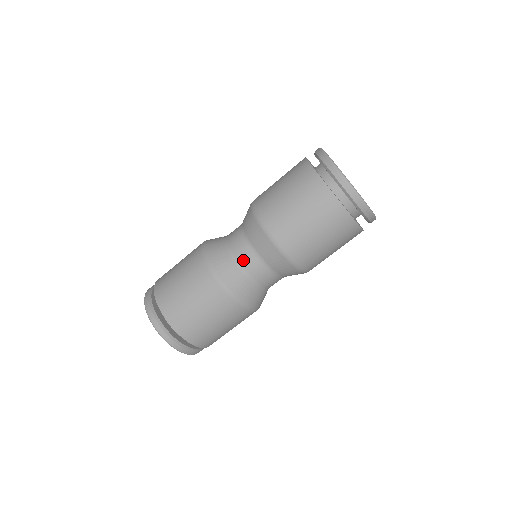
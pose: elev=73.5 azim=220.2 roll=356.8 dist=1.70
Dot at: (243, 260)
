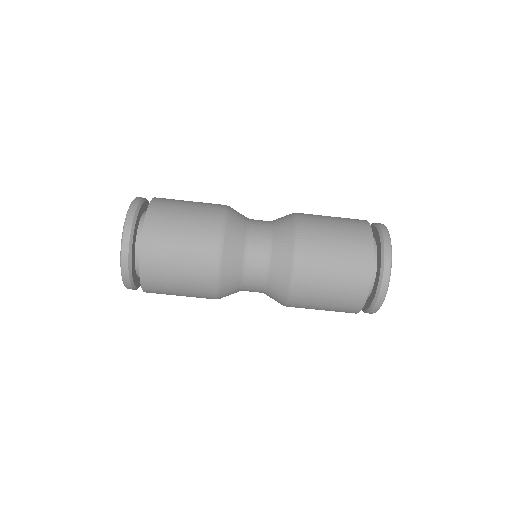
Dot at: (251, 270)
